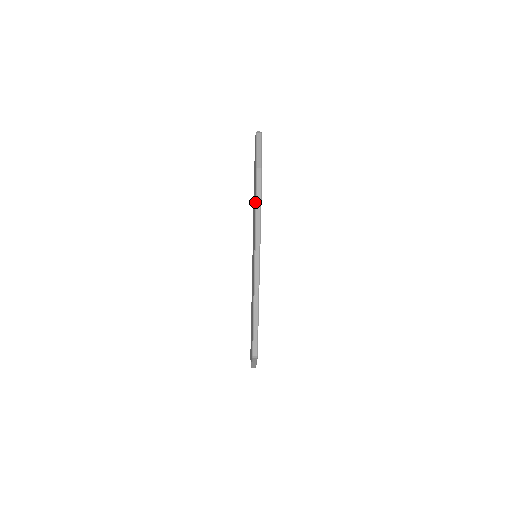
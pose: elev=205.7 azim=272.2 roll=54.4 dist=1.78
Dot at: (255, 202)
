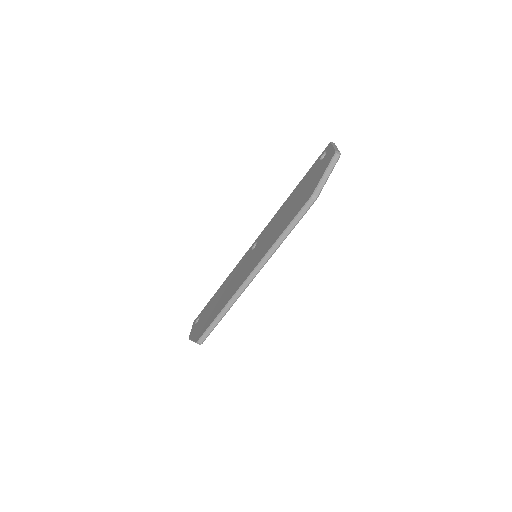
Dot at: (290, 222)
